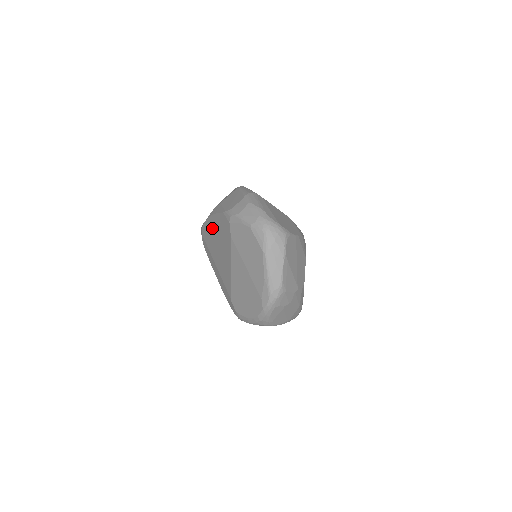
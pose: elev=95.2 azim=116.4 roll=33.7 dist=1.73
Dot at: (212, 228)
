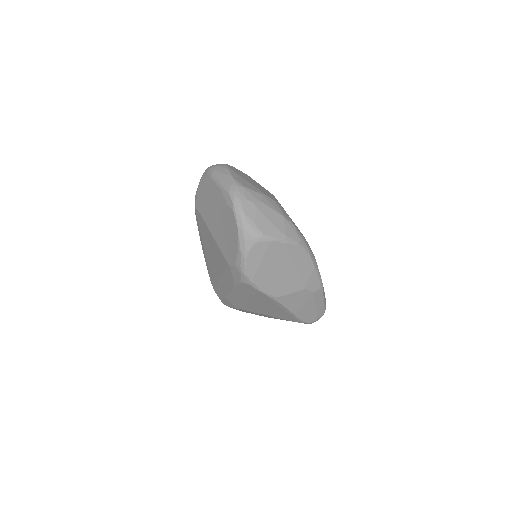
Dot at: (206, 255)
